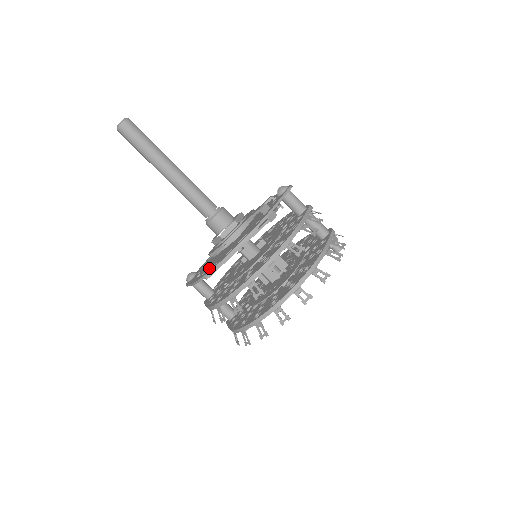
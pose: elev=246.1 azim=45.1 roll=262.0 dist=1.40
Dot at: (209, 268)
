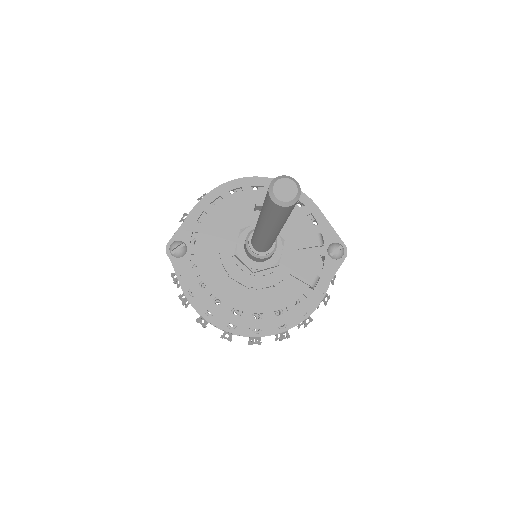
Dot at: (226, 304)
